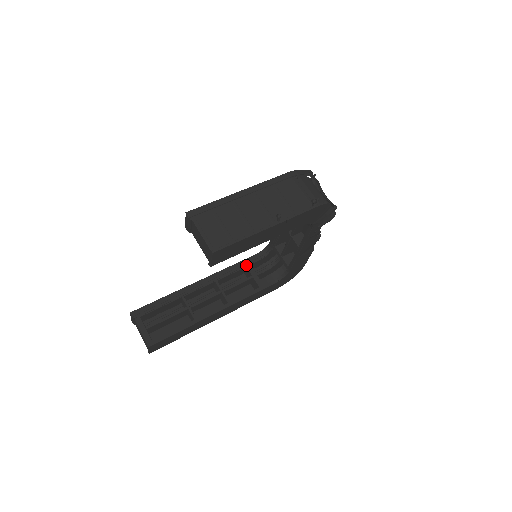
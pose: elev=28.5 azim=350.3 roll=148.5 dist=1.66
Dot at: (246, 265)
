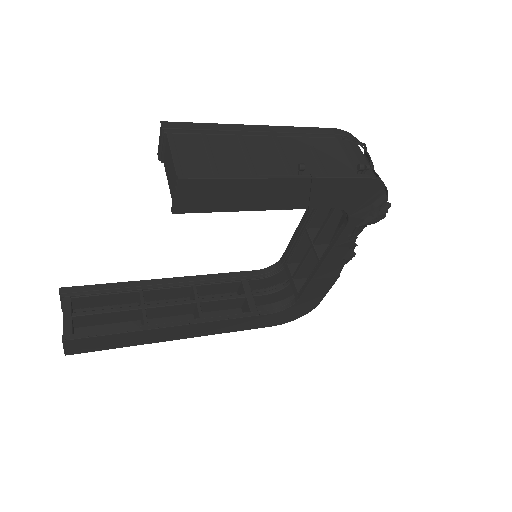
Dot at: (242, 279)
